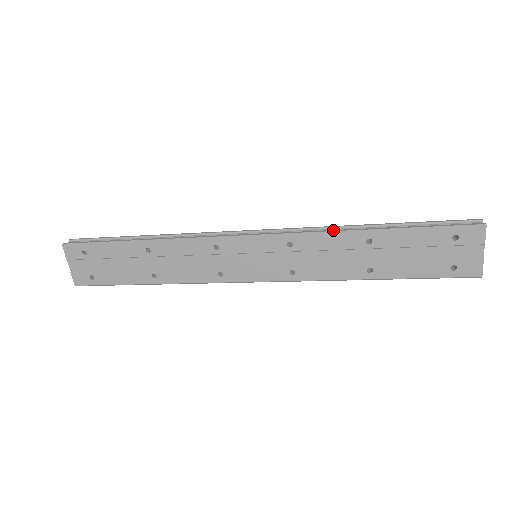
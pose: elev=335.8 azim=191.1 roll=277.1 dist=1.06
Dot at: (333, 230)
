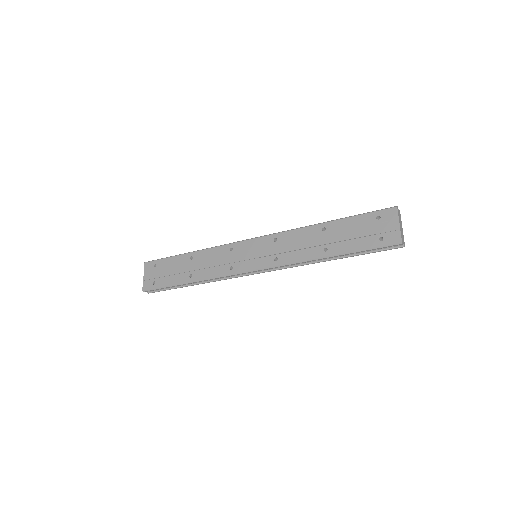
Dot at: (302, 227)
